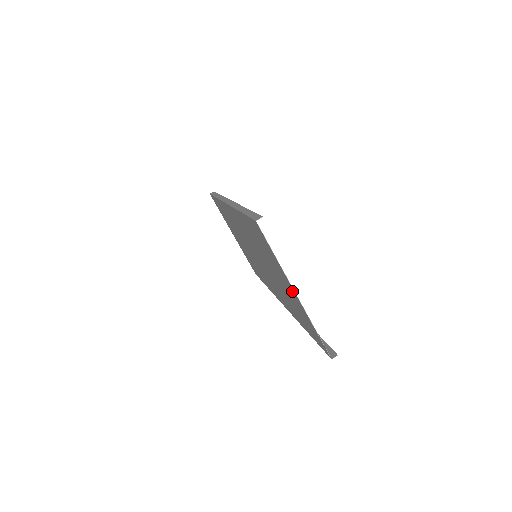
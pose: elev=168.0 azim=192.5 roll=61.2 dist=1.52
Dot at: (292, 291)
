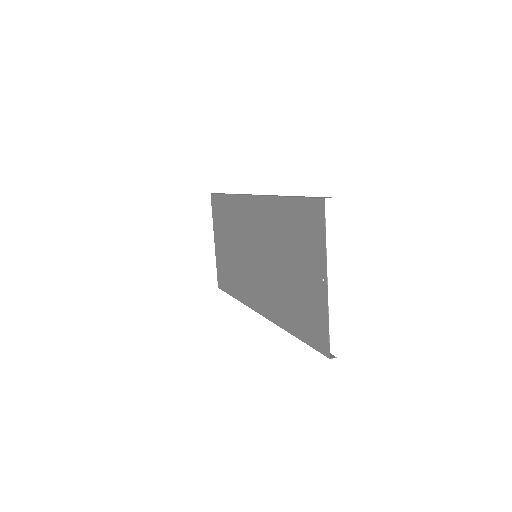
Dot at: (320, 280)
